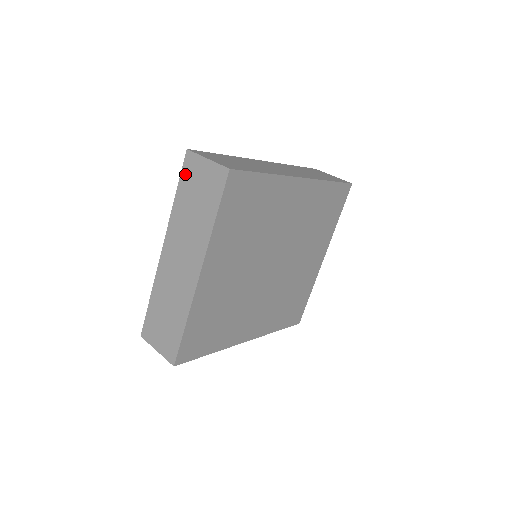
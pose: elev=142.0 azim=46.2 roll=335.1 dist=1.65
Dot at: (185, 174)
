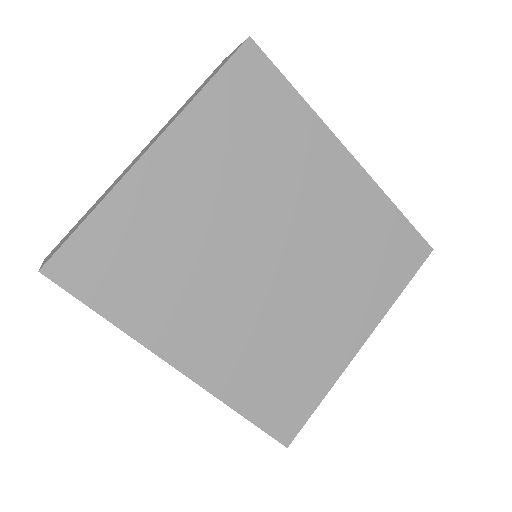
Dot at: occluded
